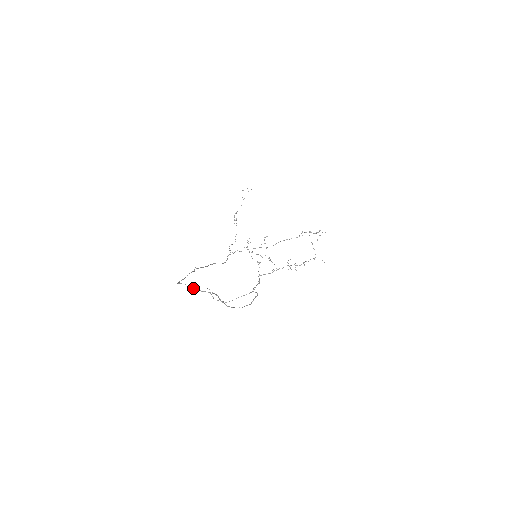
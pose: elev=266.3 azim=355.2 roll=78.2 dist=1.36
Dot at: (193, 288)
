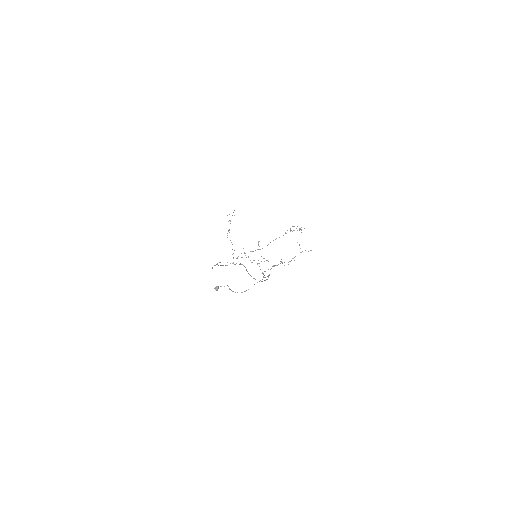
Dot at: (214, 288)
